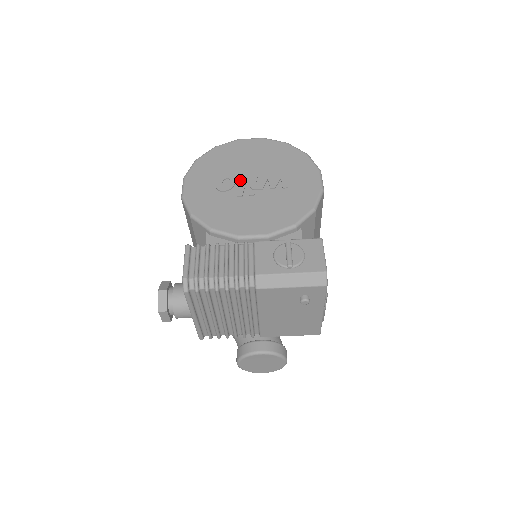
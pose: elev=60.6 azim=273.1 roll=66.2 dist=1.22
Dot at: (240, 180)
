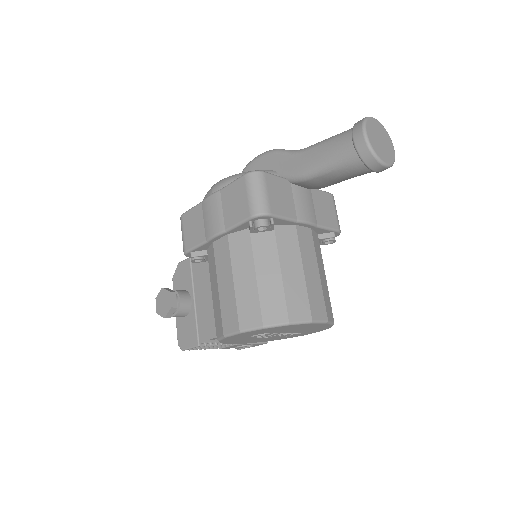
Dot at: (271, 334)
